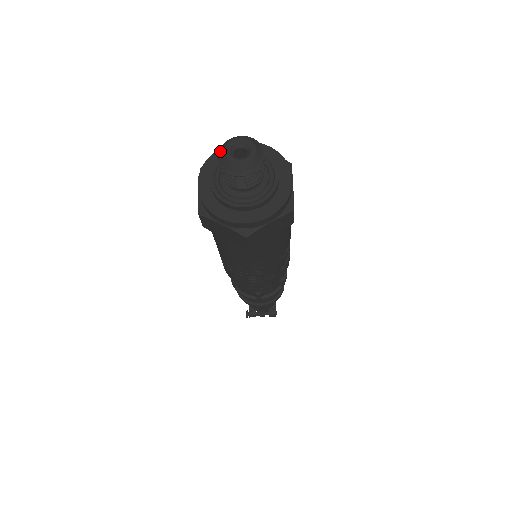
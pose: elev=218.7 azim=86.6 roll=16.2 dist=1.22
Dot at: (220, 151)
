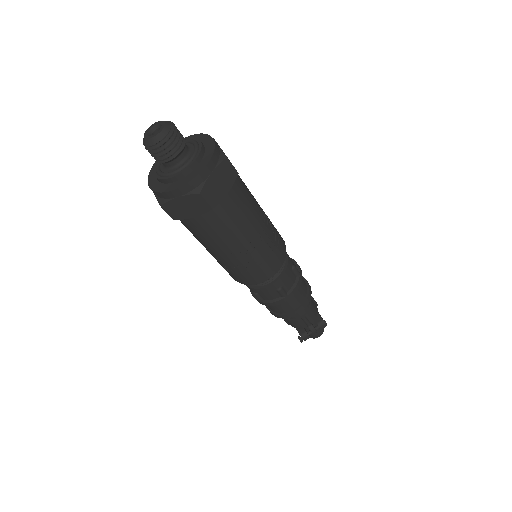
Dot at: (143, 141)
